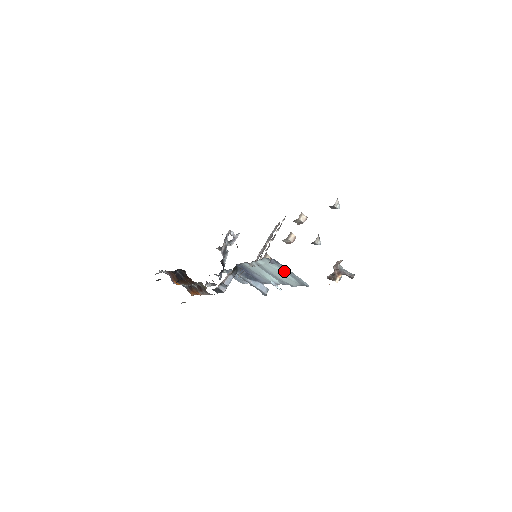
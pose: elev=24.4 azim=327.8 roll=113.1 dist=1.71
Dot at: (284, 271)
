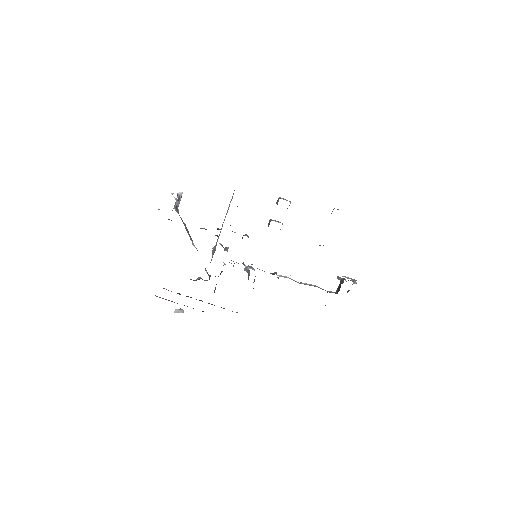
Dot at: occluded
